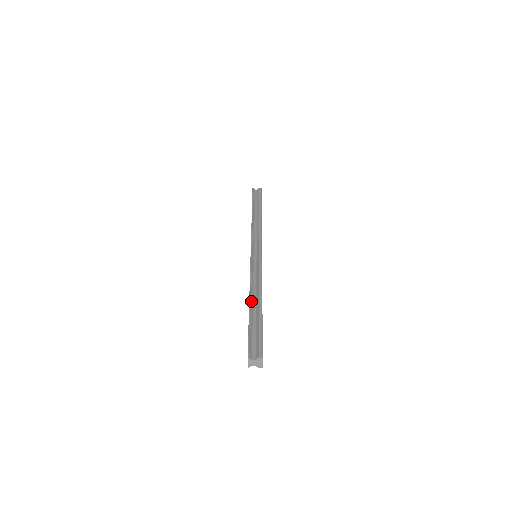
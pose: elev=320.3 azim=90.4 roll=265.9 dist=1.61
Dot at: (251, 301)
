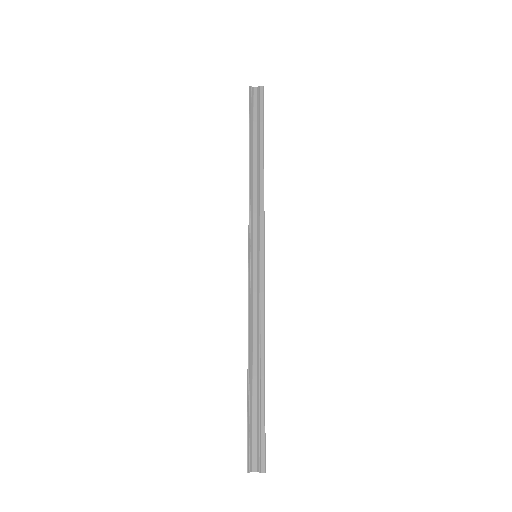
Dot at: (250, 363)
